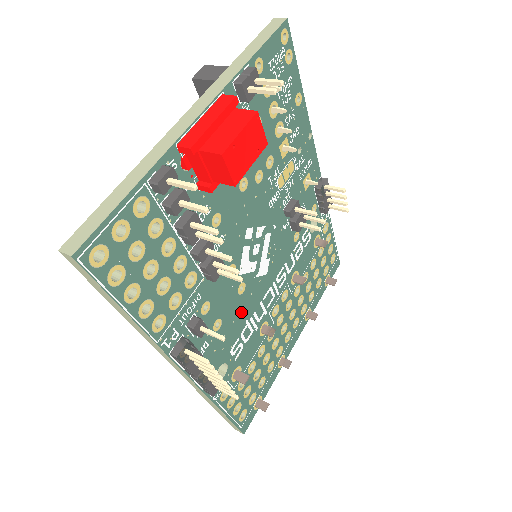
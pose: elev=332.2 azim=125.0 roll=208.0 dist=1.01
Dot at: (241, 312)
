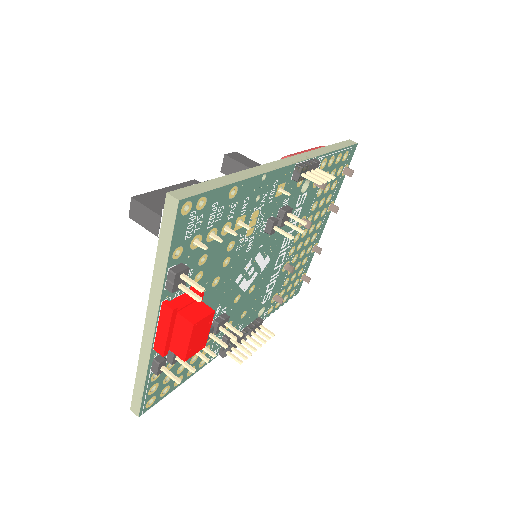
Dot at: (259, 290)
